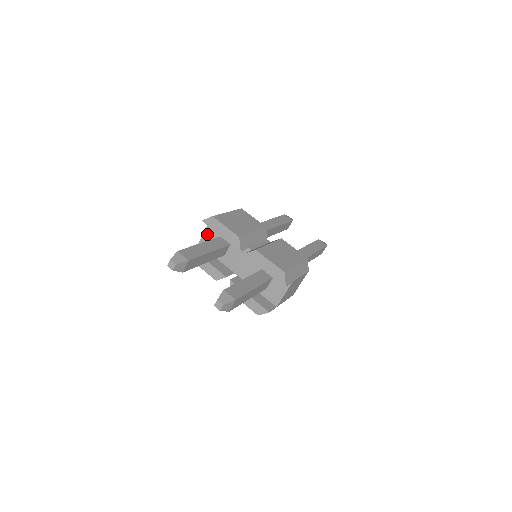
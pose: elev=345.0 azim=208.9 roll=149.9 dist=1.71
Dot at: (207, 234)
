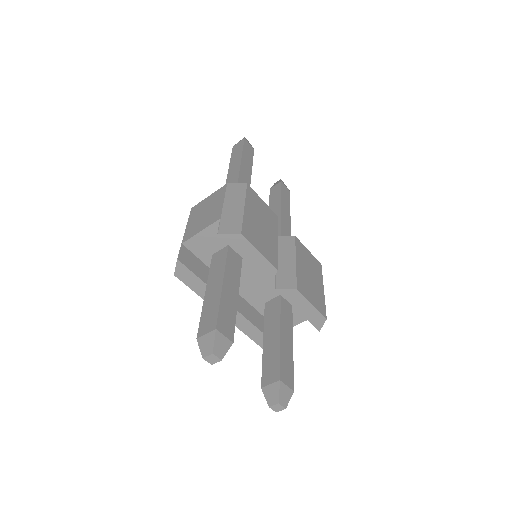
Dot at: (204, 236)
